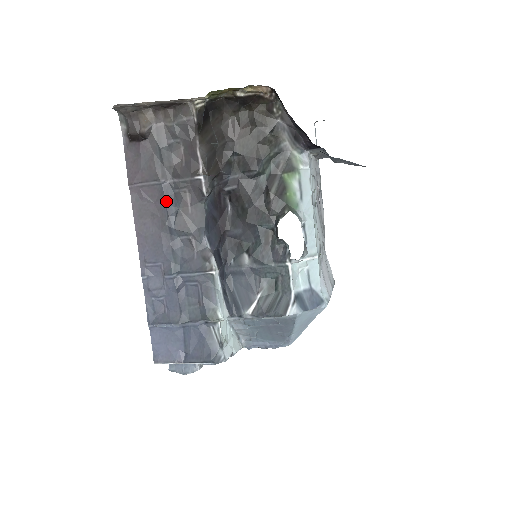
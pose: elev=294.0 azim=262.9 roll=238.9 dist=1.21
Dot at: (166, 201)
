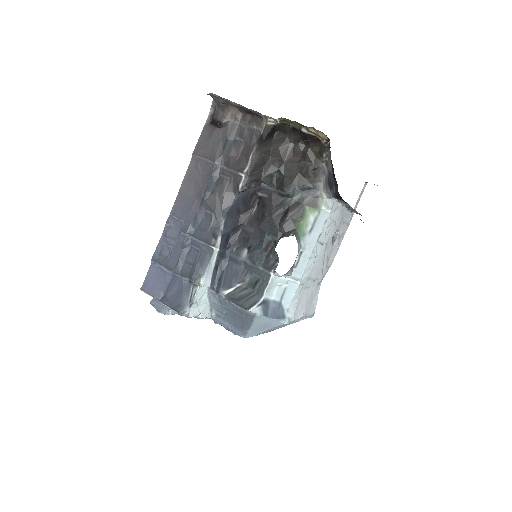
Dot at: (211, 179)
